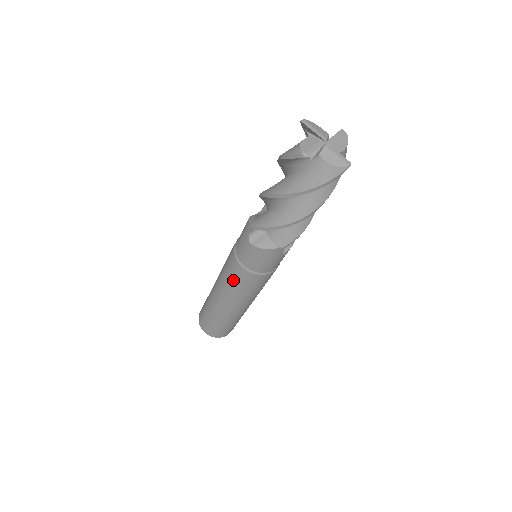
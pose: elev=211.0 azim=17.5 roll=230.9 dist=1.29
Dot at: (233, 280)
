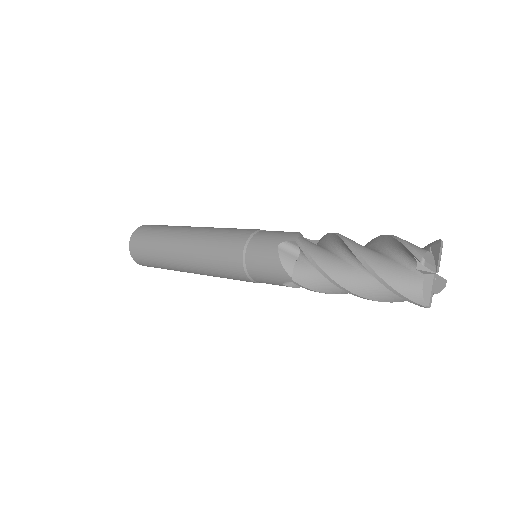
Dot at: occluded
